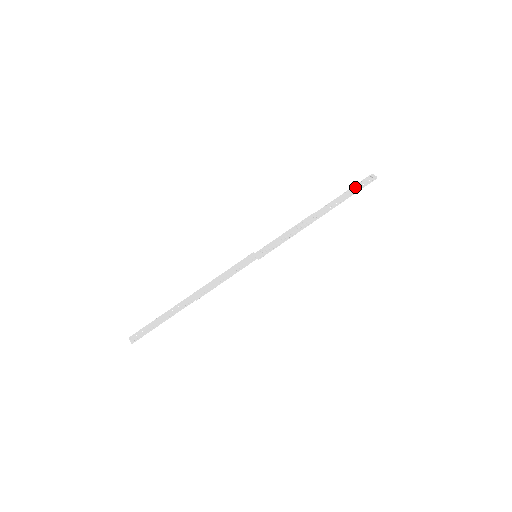
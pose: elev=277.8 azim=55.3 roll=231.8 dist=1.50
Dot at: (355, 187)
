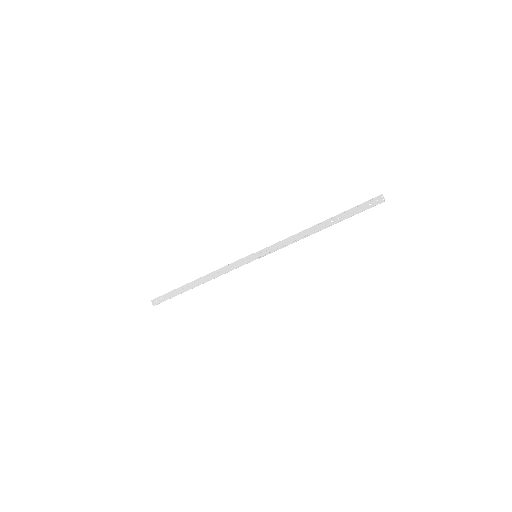
Dot at: (361, 205)
